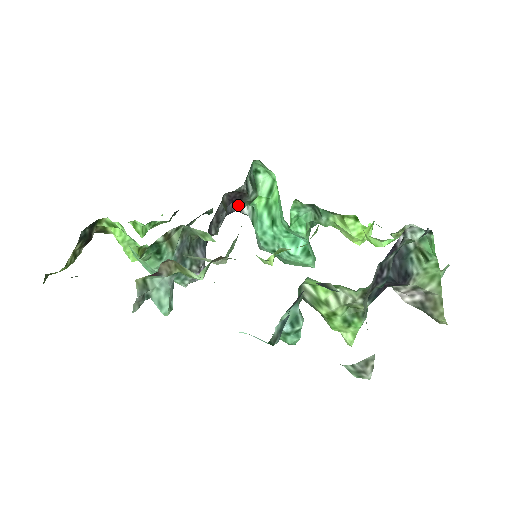
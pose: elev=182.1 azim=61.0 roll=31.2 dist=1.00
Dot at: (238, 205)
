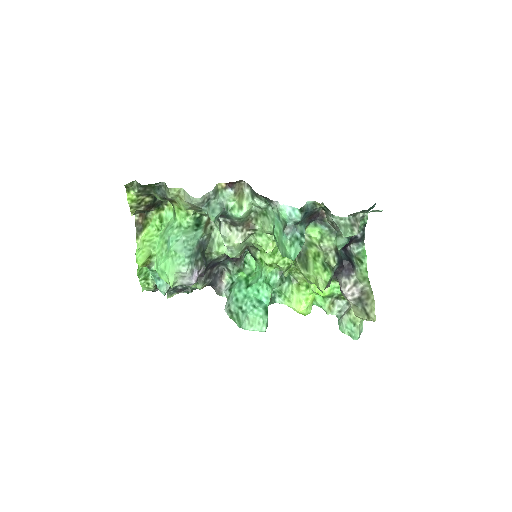
Dot at: (219, 284)
